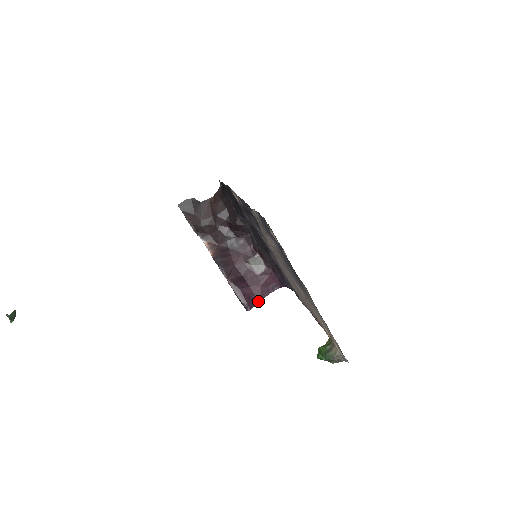
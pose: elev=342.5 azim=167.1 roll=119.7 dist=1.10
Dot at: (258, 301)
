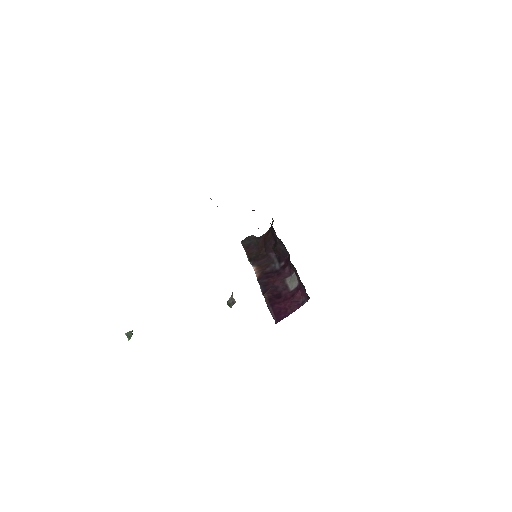
Dot at: (287, 315)
